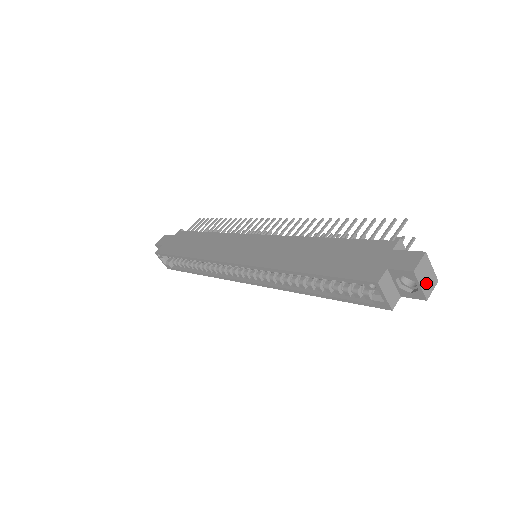
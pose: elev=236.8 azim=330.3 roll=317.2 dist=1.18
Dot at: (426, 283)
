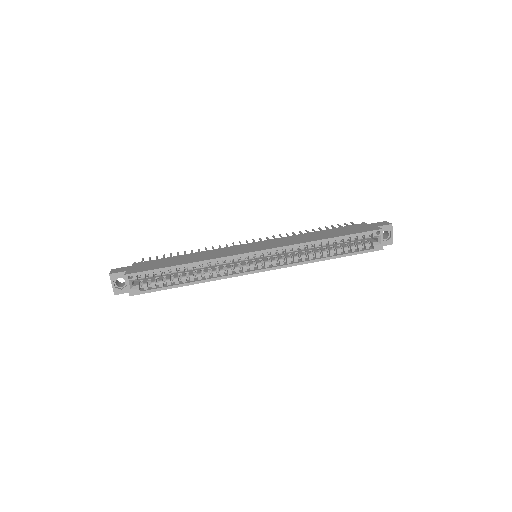
Dot at: (391, 236)
